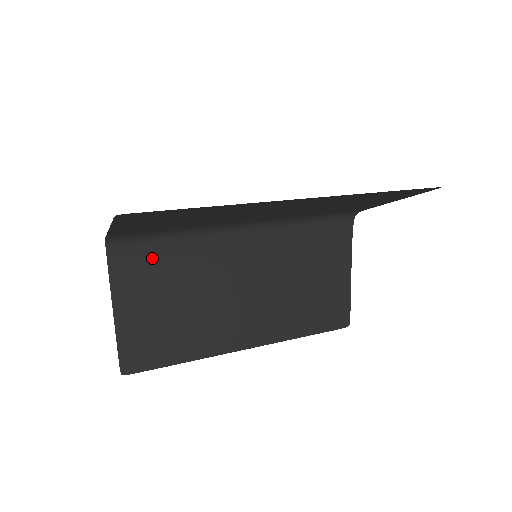
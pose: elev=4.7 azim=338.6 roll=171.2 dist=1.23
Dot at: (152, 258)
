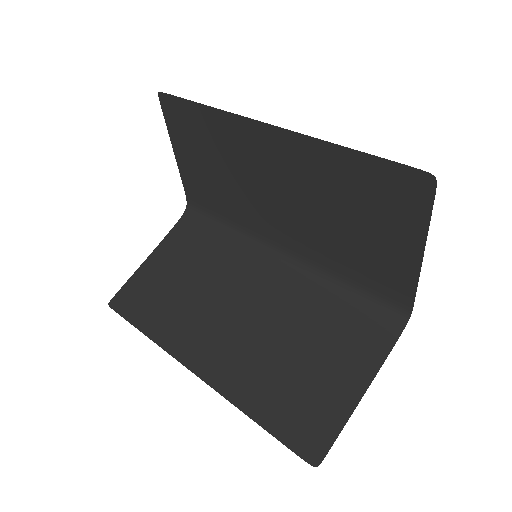
Dot at: (201, 236)
